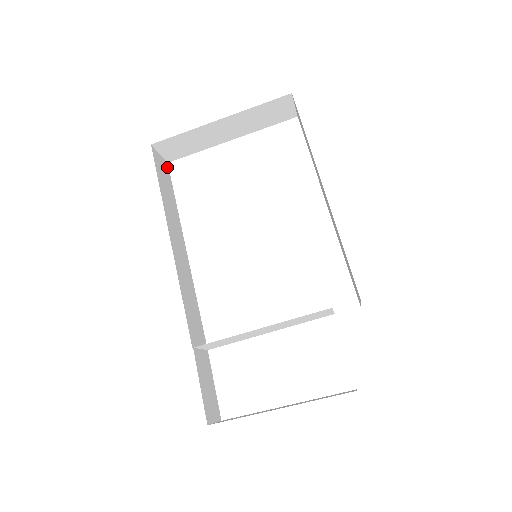
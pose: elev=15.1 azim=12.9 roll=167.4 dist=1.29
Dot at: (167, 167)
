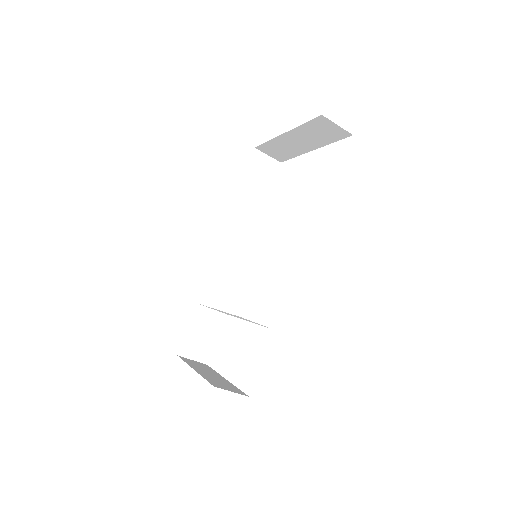
Dot at: (276, 166)
